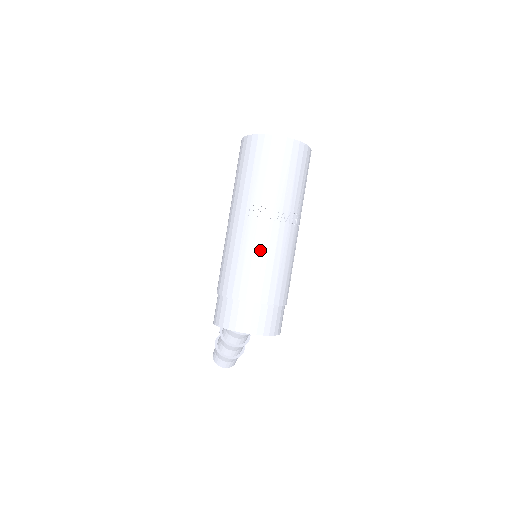
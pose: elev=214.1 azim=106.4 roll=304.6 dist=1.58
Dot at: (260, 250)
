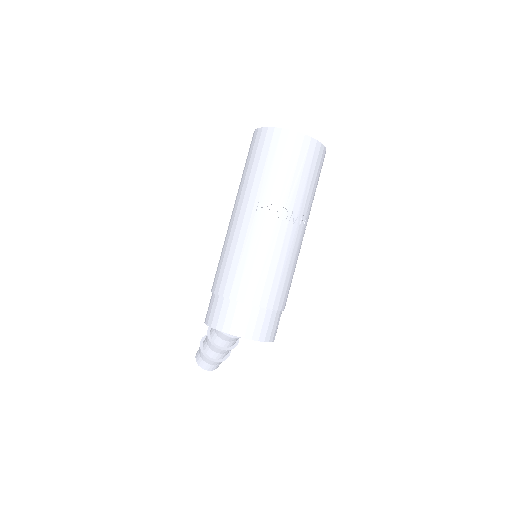
Dot at: (265, 250)
